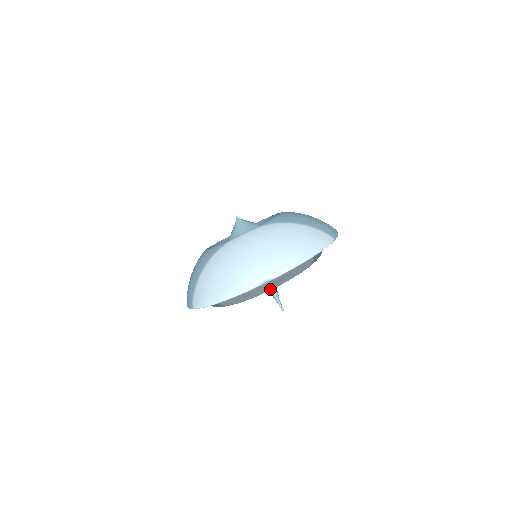
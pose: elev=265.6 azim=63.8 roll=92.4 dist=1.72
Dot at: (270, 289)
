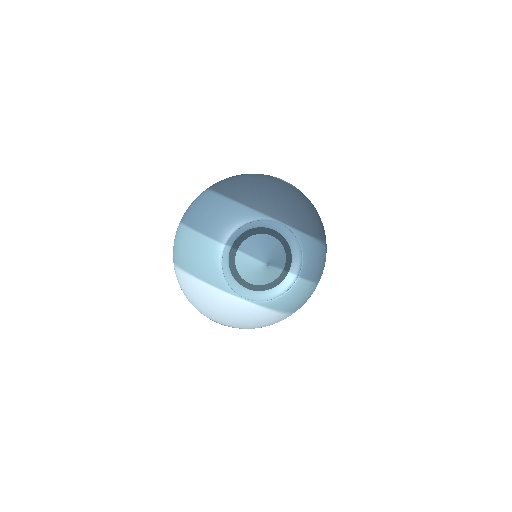
Dot at: occluded
